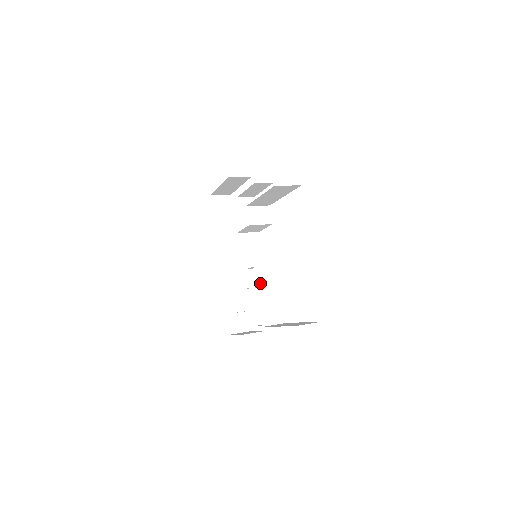
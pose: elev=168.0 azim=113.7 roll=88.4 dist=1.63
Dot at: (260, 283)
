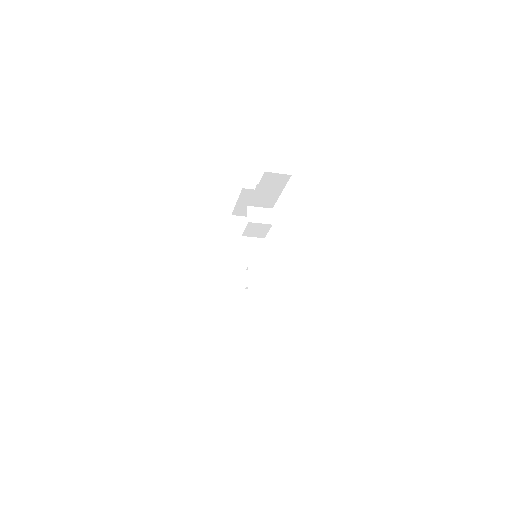
Dot at: (252, 274)
